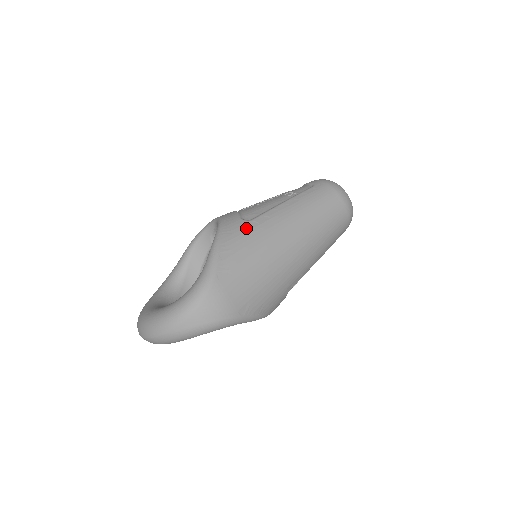
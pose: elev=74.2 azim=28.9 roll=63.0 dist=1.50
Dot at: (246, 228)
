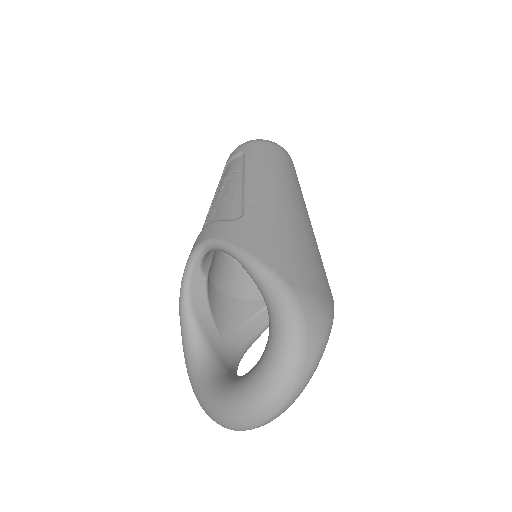
Dot at: (251, 223)
